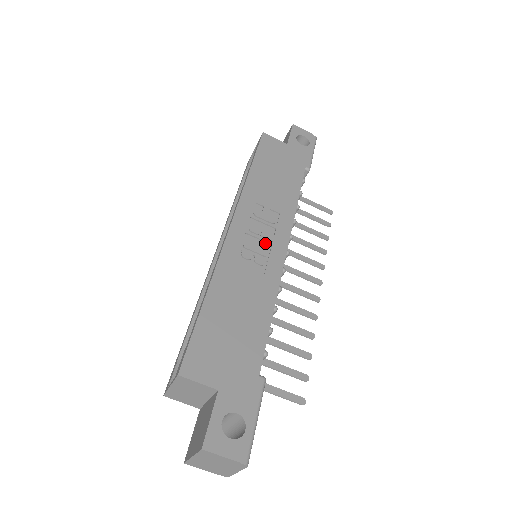
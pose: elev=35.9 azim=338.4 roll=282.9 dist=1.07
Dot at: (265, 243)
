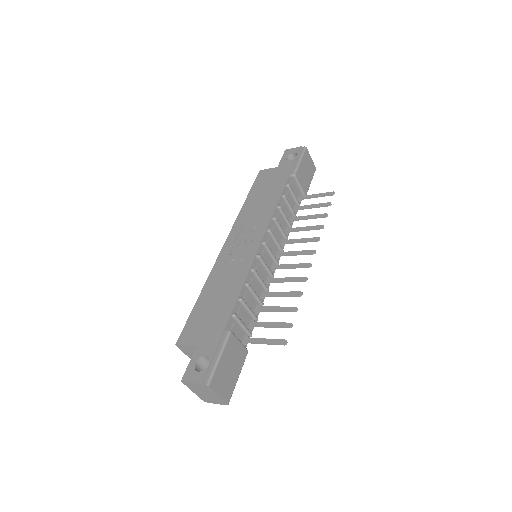
Dot at: (247, 244)
